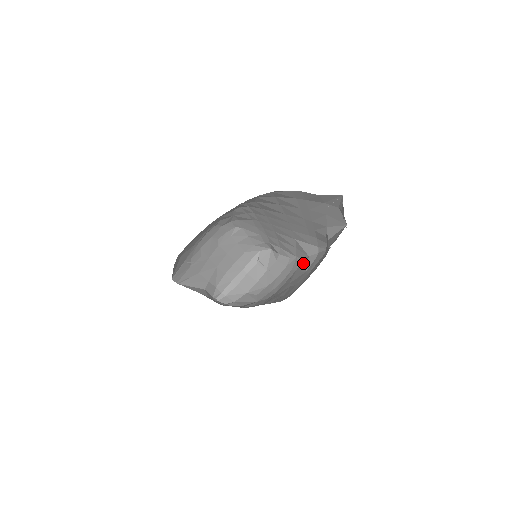
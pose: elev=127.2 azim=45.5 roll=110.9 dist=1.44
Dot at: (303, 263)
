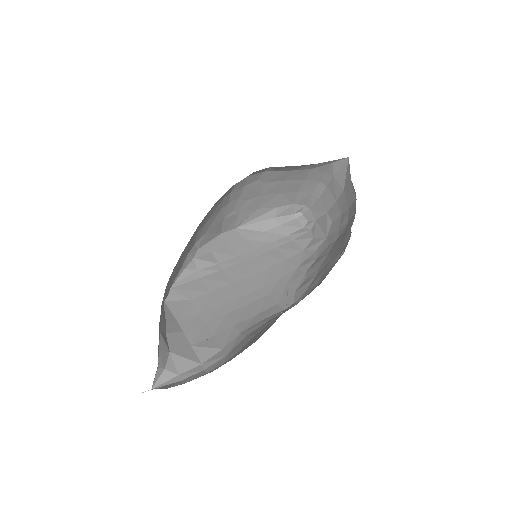
Dot at: occluded
